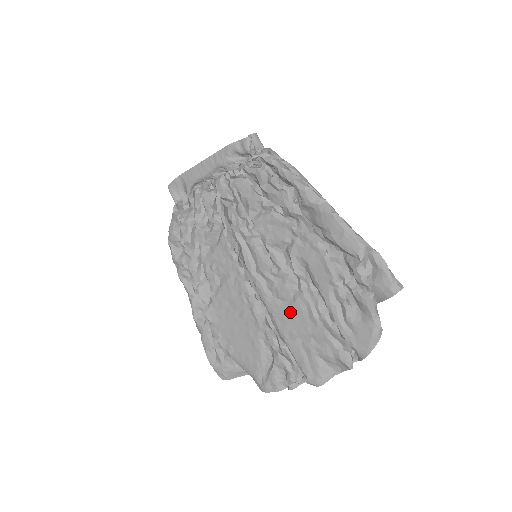
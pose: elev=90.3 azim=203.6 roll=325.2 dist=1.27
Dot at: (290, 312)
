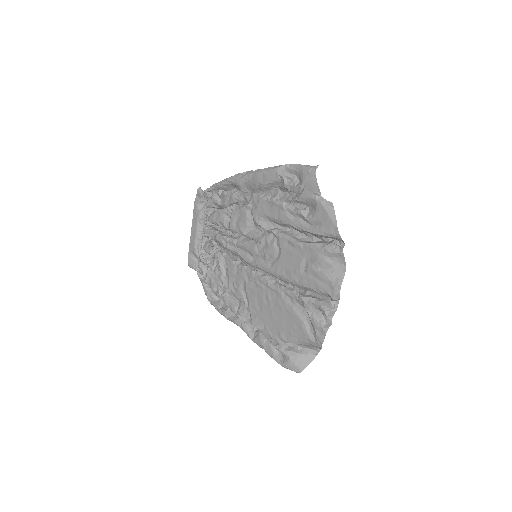
Dot at: (284, 259)
